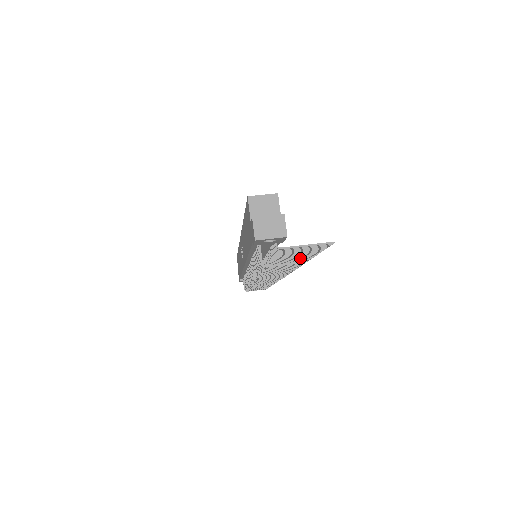
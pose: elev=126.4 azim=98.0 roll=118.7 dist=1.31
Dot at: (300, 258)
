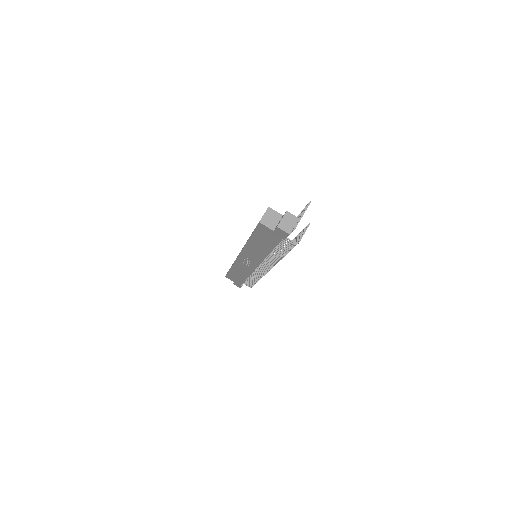
Dot at: occluded
